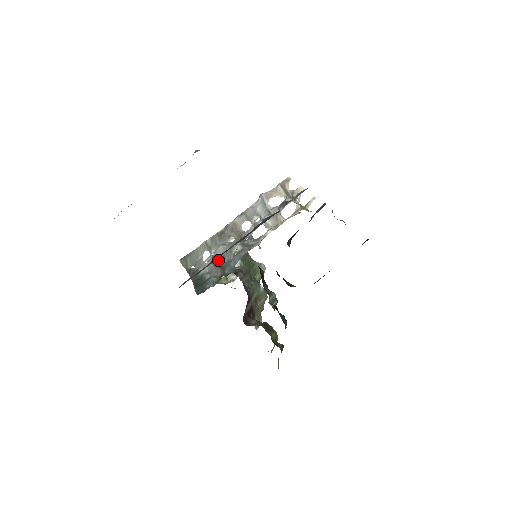
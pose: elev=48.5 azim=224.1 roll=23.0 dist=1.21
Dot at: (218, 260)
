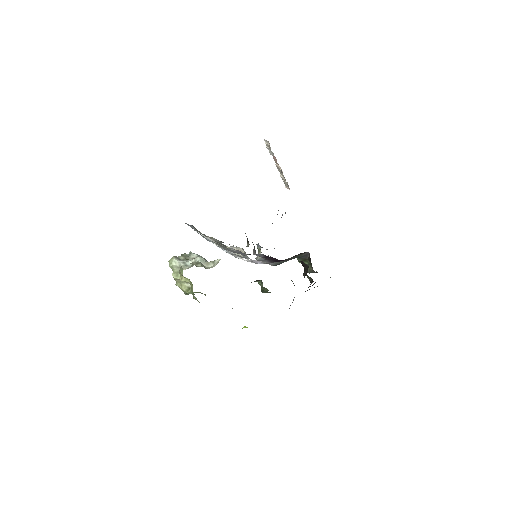
Dot at: (218, 242)
